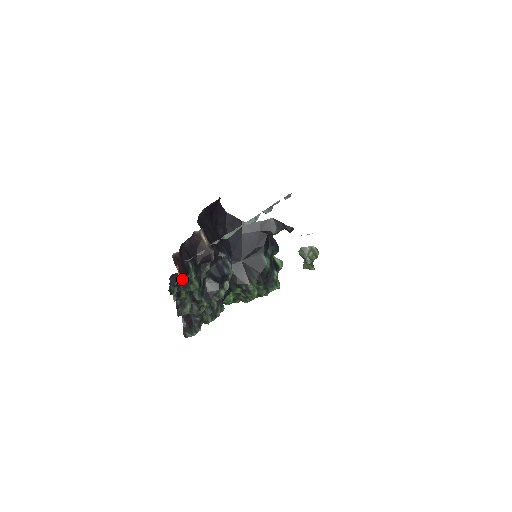
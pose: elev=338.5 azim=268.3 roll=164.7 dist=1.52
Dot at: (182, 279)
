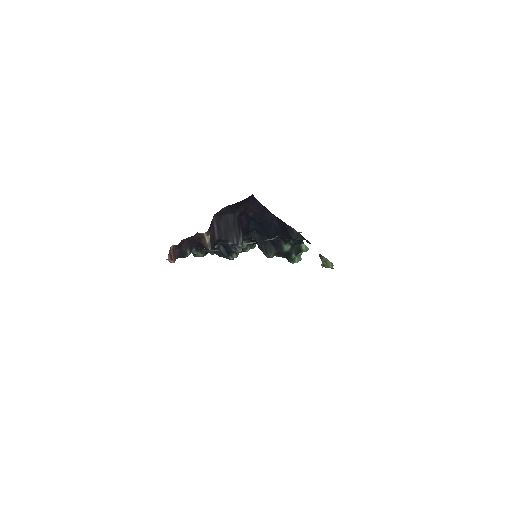
Dot at: occluded
